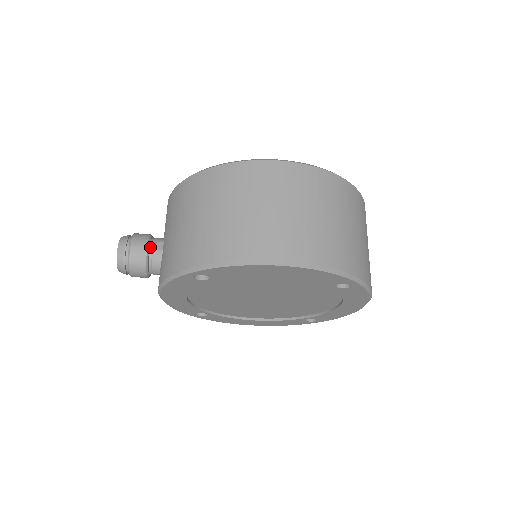
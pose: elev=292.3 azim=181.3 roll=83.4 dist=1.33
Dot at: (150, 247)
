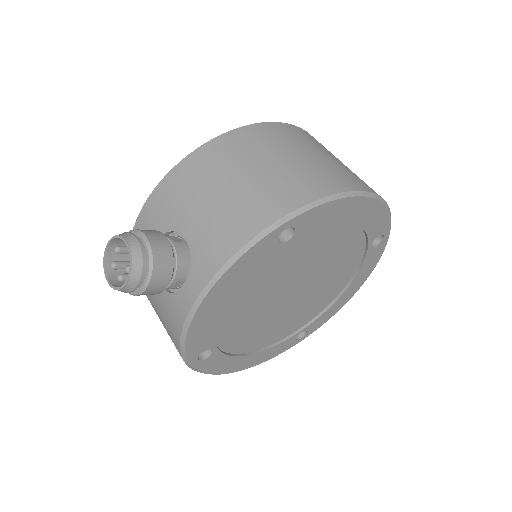
Dot at: (166, 240)
